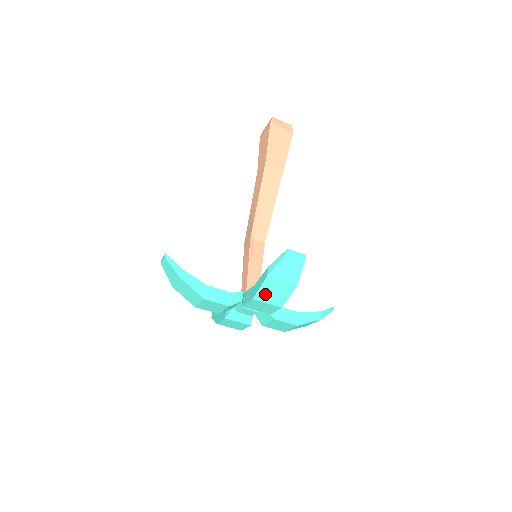
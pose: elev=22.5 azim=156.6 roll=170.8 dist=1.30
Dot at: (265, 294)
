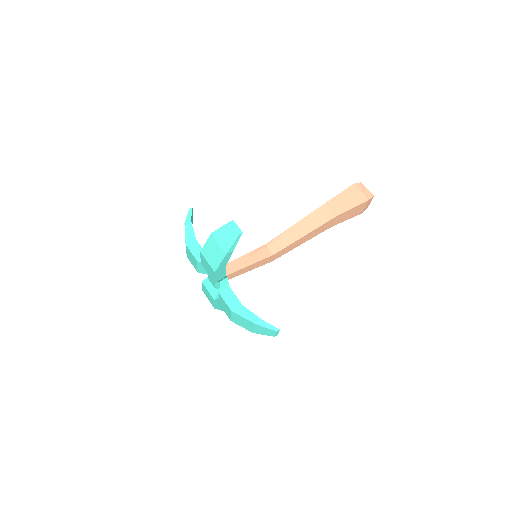
Dot at: (208, 251)
